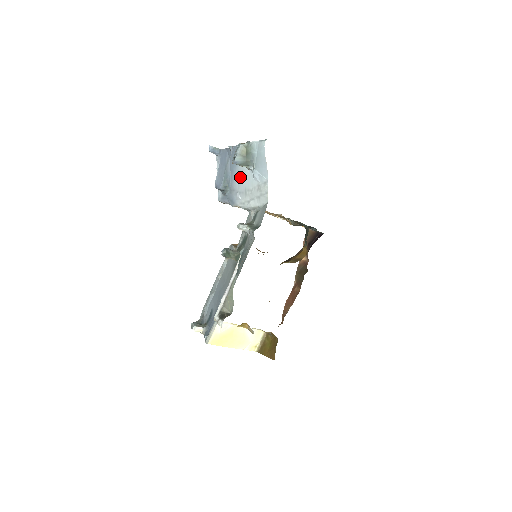
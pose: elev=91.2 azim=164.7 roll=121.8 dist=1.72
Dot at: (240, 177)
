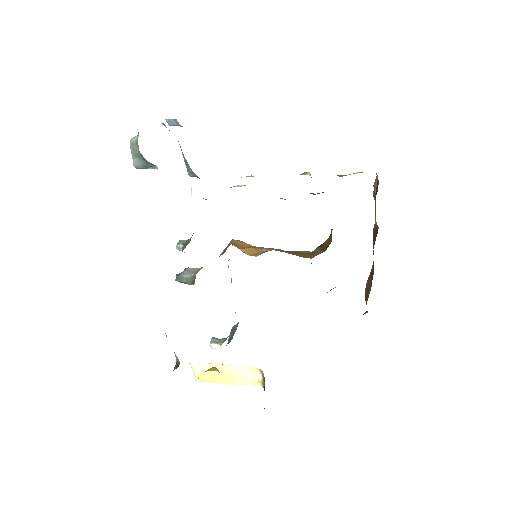
Dot at: occluded
